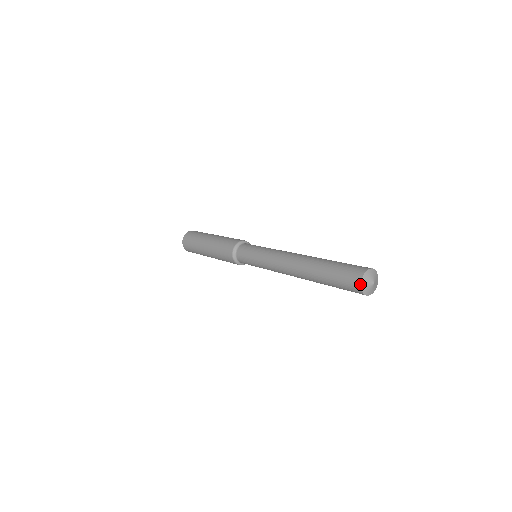
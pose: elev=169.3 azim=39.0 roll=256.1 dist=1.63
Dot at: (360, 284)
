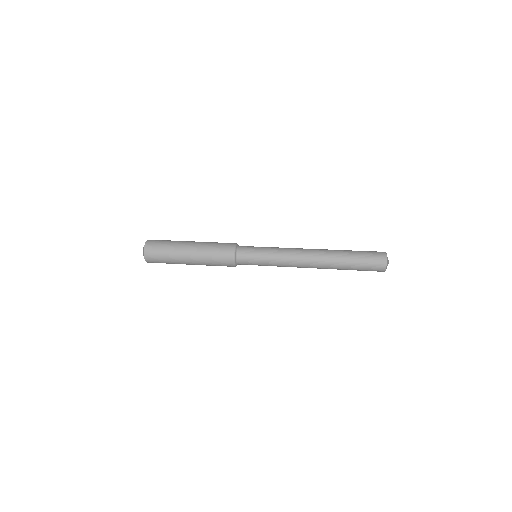
Dot at: (386, 262)
